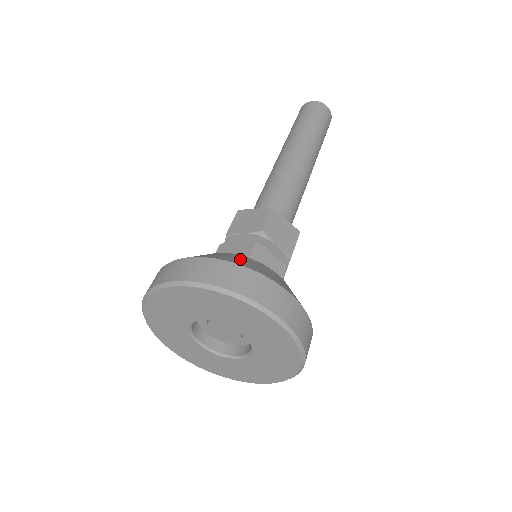
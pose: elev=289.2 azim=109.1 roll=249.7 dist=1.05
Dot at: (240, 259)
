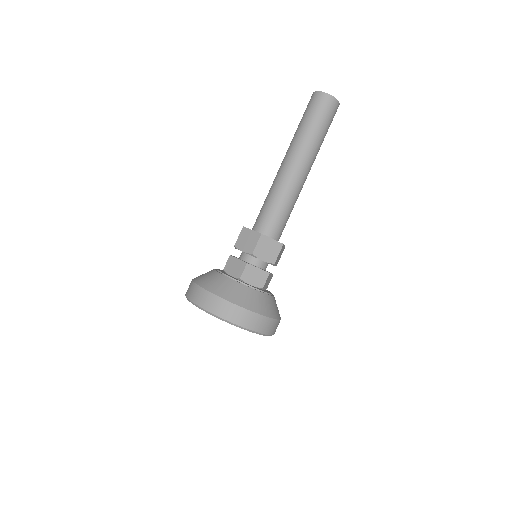
Dot at: (230, 289)
